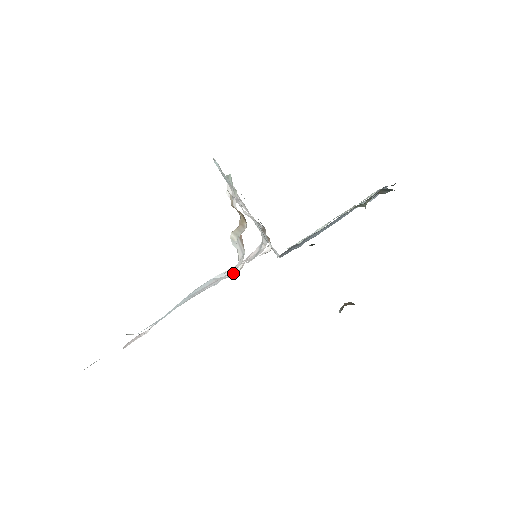
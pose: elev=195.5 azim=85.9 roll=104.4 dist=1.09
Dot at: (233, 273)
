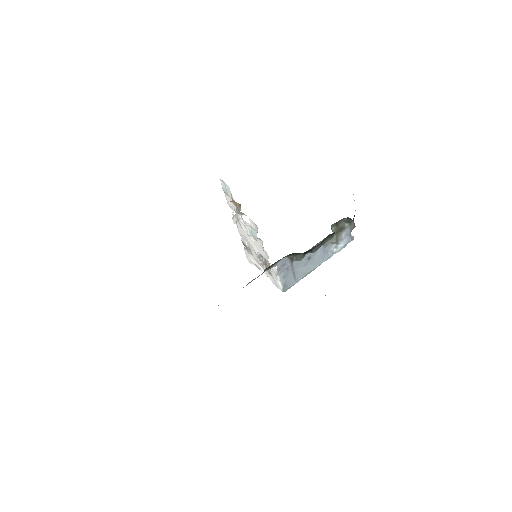
Dot at: occluded
